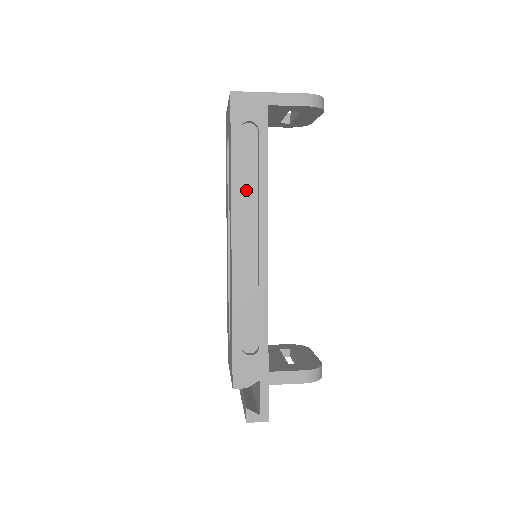
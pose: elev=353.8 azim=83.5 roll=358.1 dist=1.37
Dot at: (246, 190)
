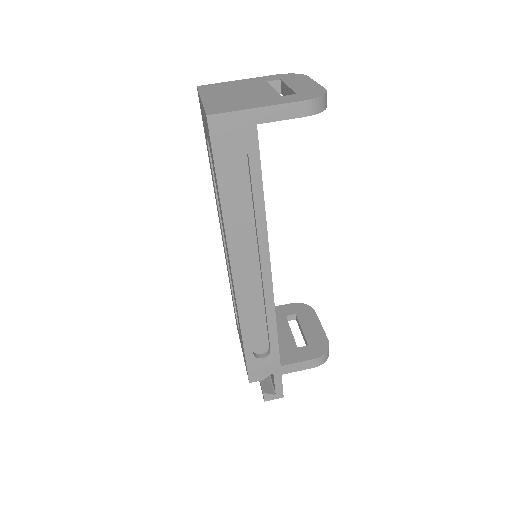
Dot at: (241, 220)
